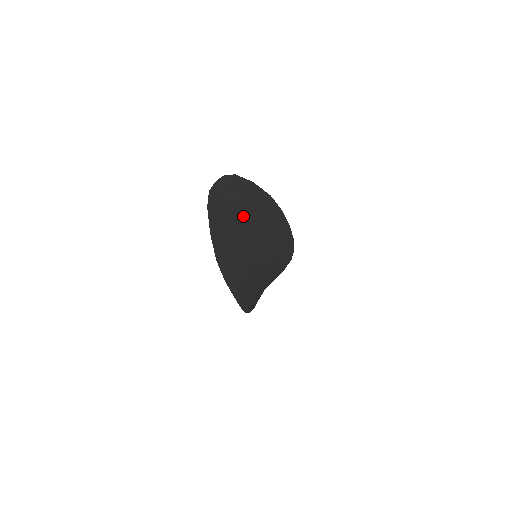
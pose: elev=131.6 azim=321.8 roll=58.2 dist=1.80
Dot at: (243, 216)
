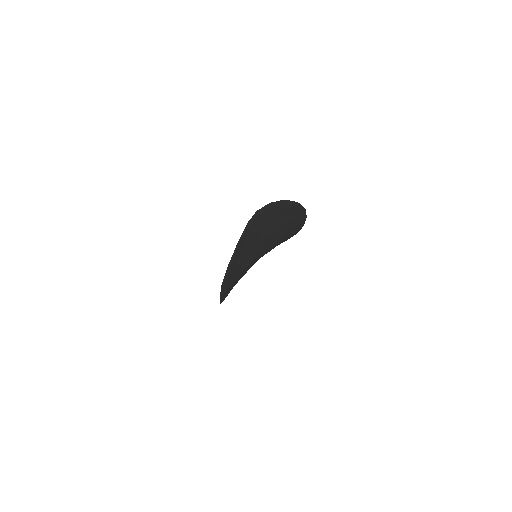
Dot at: (267, 233)
